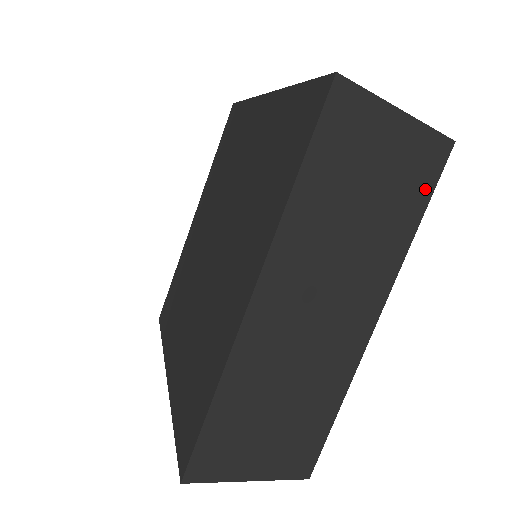
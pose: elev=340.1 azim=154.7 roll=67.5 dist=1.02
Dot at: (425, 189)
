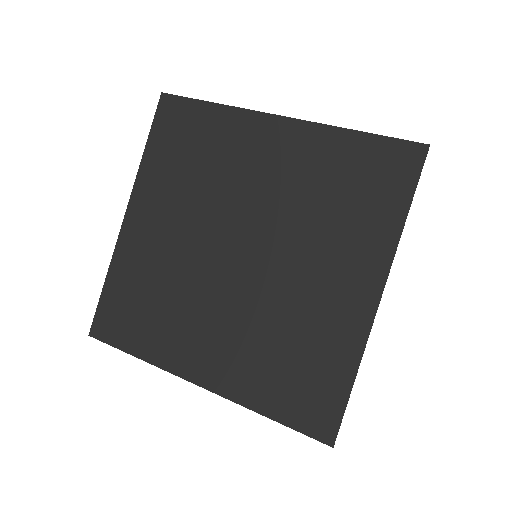
Dot at: occluded
